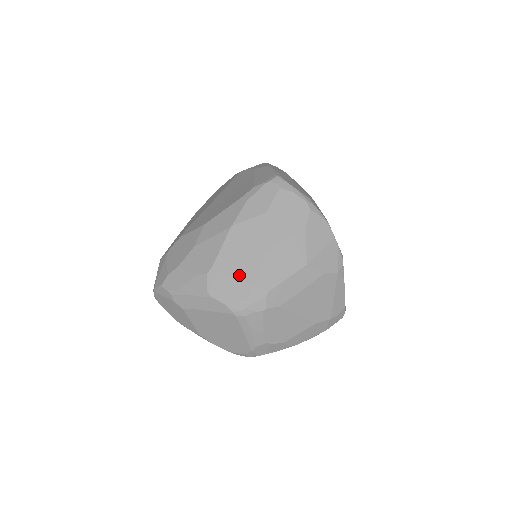
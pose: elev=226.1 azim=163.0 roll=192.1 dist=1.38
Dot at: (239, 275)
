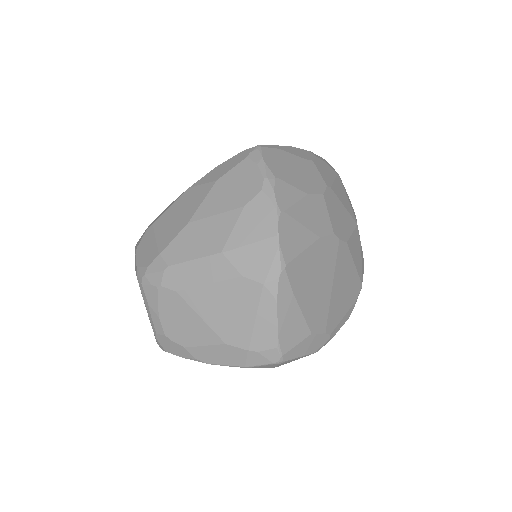
Dot at: (159, 239)
